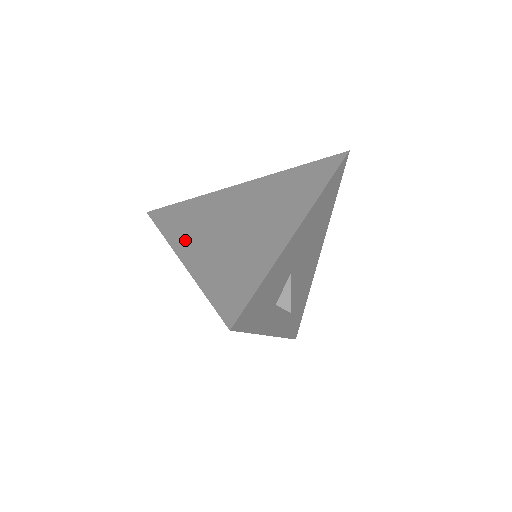
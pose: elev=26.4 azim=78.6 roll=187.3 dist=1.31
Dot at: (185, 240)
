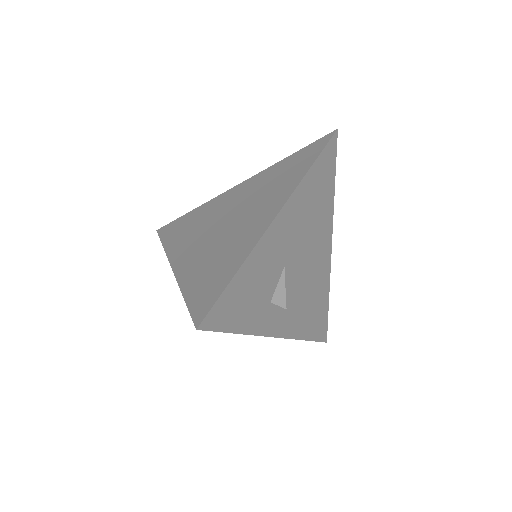
Dot at: (180, 249)
